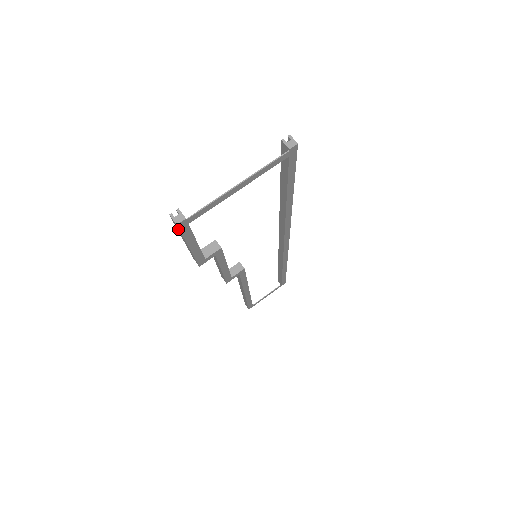
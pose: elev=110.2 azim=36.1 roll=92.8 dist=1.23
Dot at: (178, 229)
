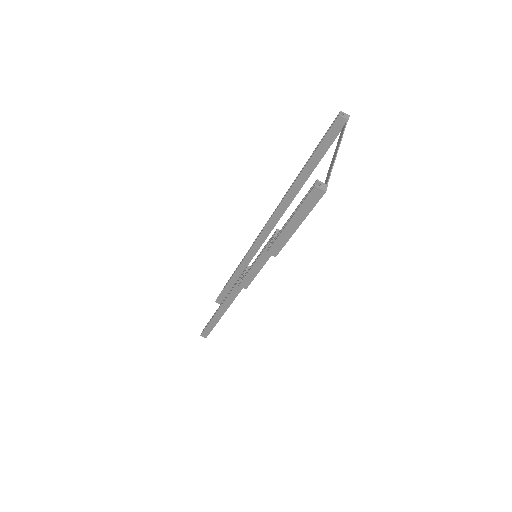
Dot at: (313, 202)
